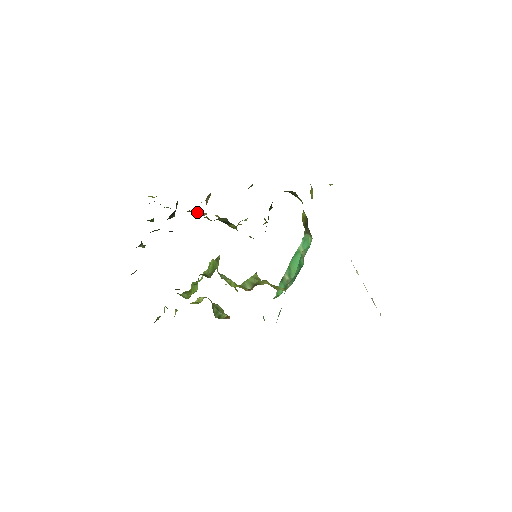
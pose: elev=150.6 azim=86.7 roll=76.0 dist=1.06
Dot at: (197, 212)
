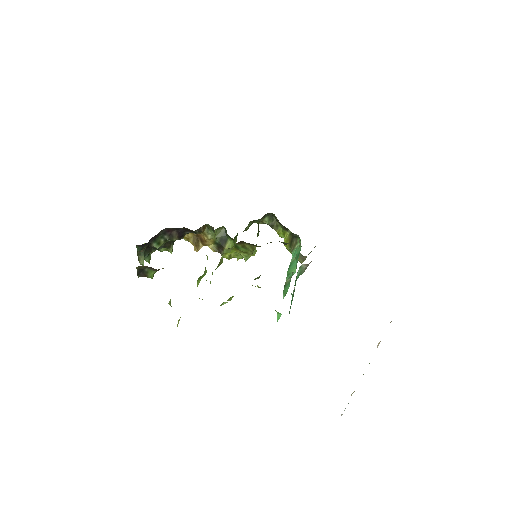
Dot at: (195, 237)
